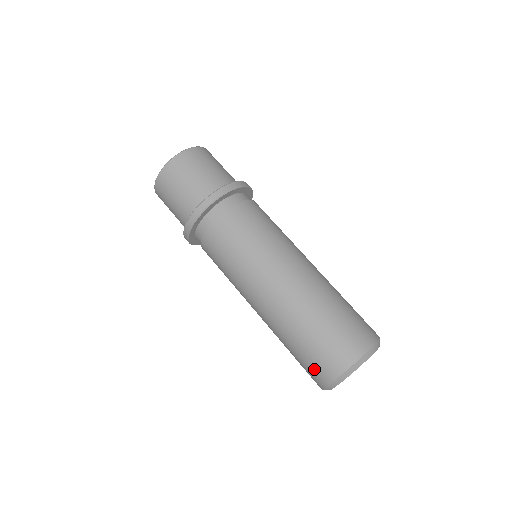
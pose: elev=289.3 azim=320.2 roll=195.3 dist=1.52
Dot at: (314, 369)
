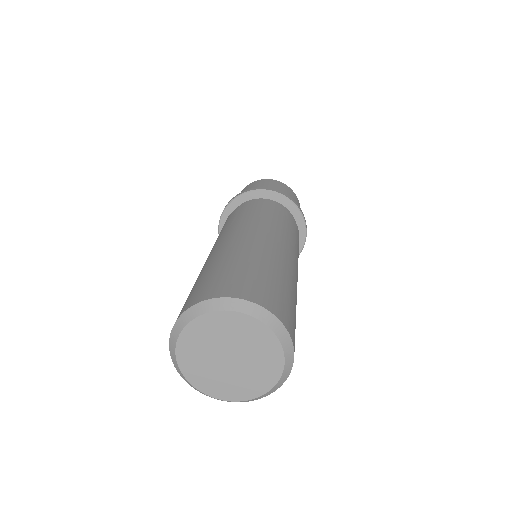
Dot at: occluded
